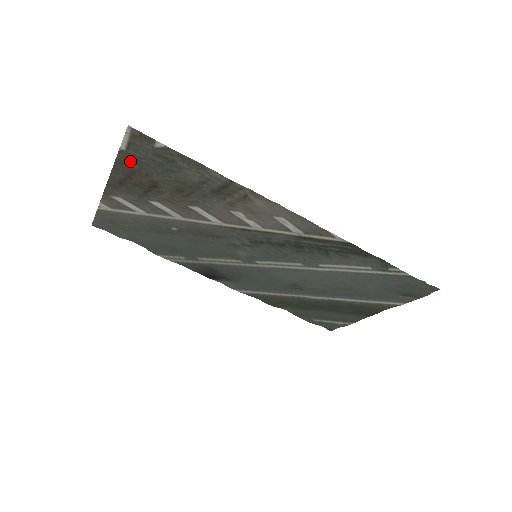
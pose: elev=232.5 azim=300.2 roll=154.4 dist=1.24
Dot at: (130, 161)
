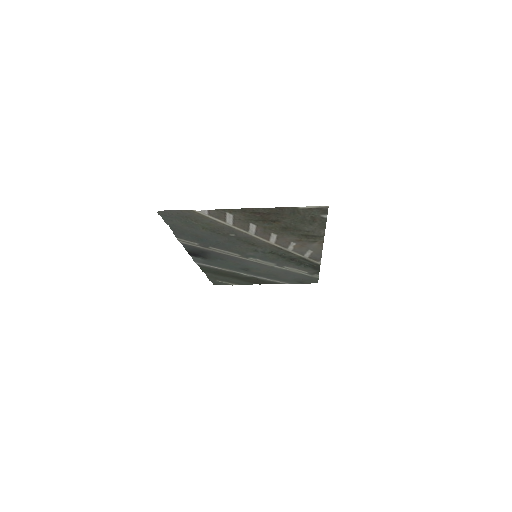
Dot at: (289, 211)
